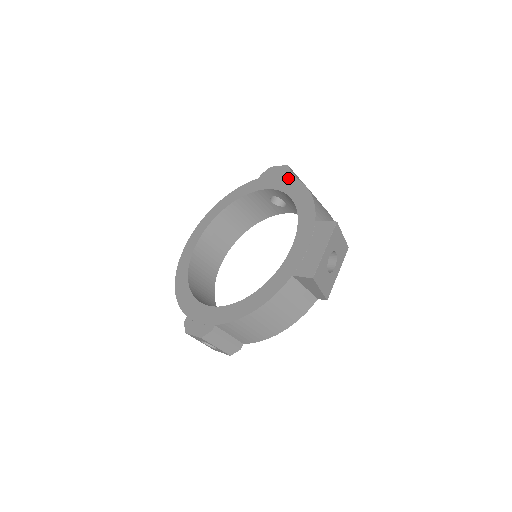
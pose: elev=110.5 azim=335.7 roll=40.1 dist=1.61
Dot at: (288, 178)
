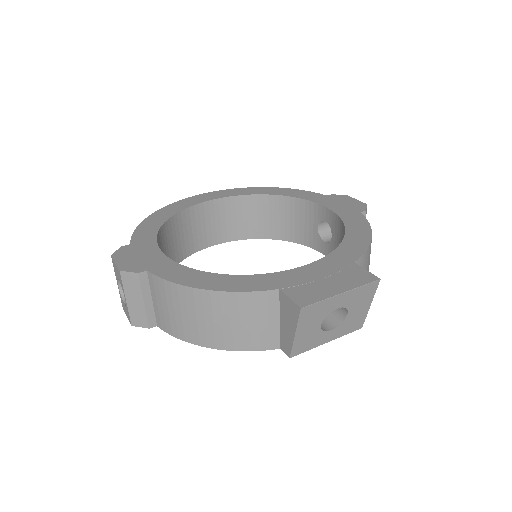
Dot at: (358, 213)
